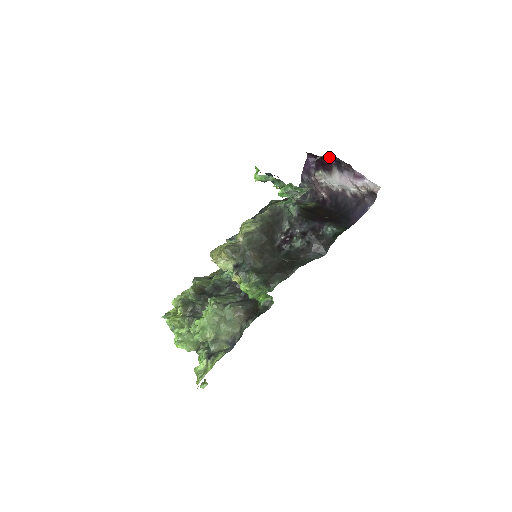
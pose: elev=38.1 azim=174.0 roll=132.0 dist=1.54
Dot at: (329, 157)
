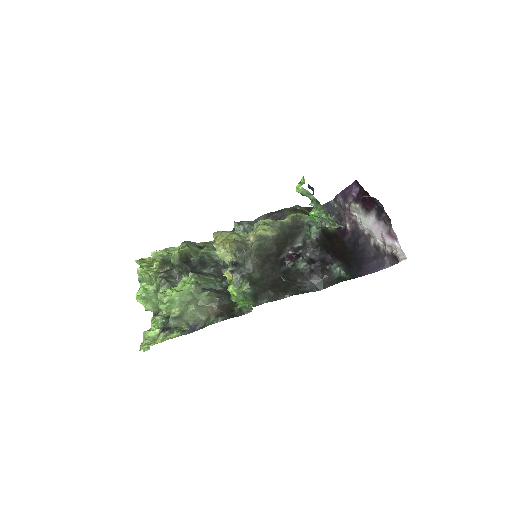
Dot at: (375, 199)
